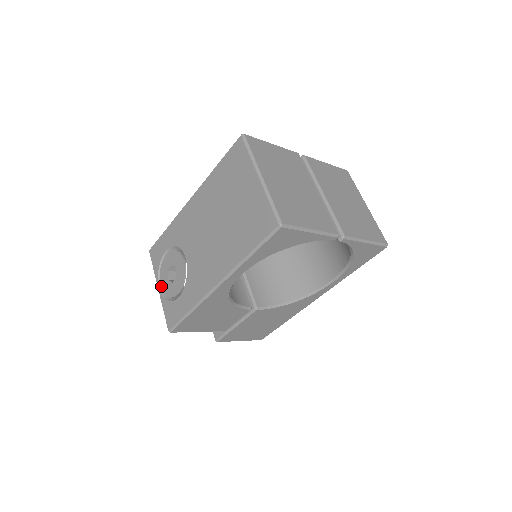
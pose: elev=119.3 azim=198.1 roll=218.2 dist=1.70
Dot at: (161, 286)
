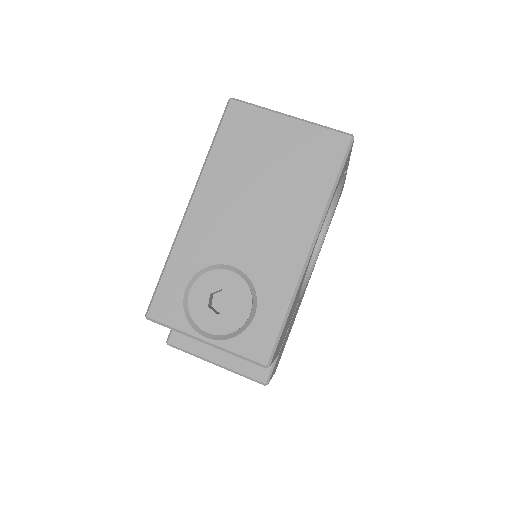
Dot at: (209, 332)
